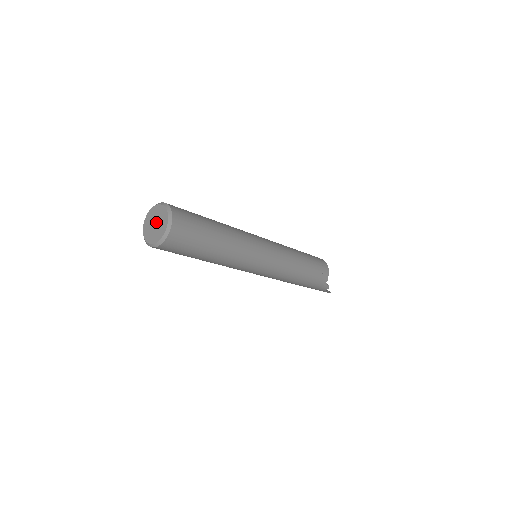
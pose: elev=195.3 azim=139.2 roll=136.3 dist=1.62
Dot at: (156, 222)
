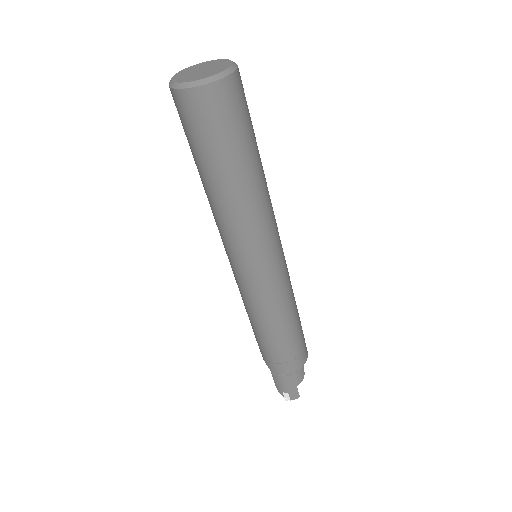
Dot at: (204, 68)
